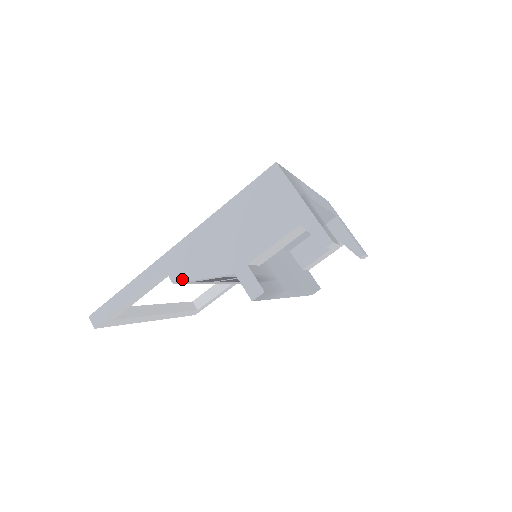
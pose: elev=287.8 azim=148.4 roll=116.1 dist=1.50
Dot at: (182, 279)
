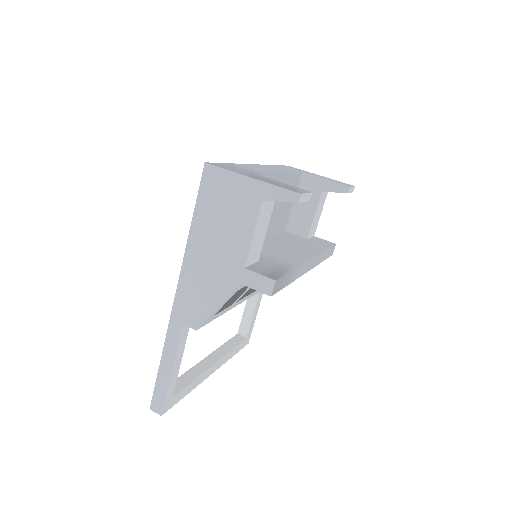
Dot at: (201, 321)
